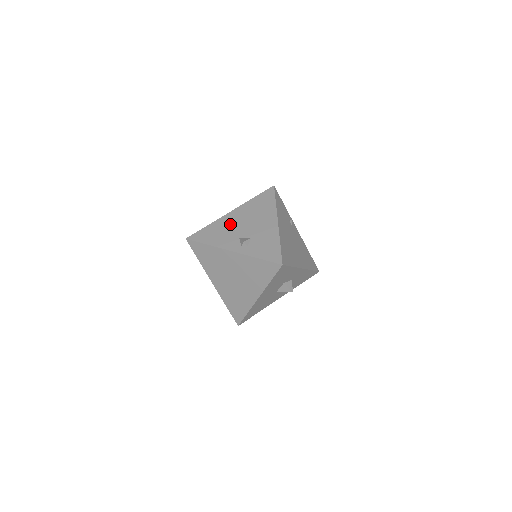
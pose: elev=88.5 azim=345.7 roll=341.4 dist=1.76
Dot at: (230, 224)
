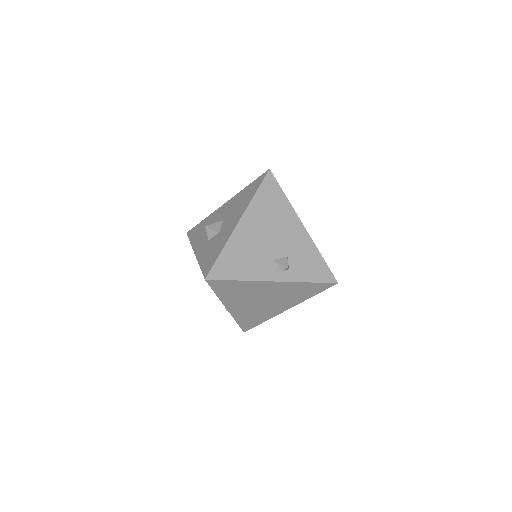
Dot at: (250, 242)
